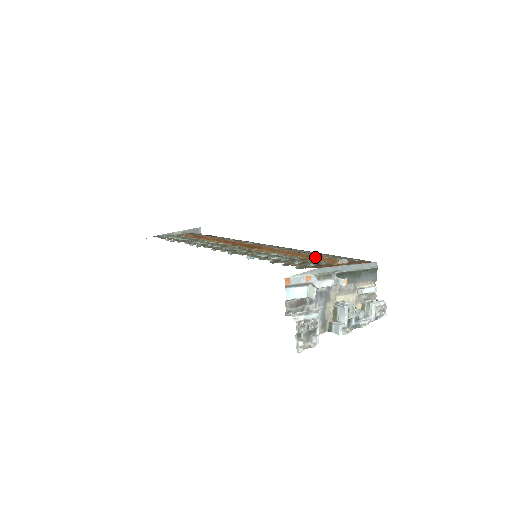
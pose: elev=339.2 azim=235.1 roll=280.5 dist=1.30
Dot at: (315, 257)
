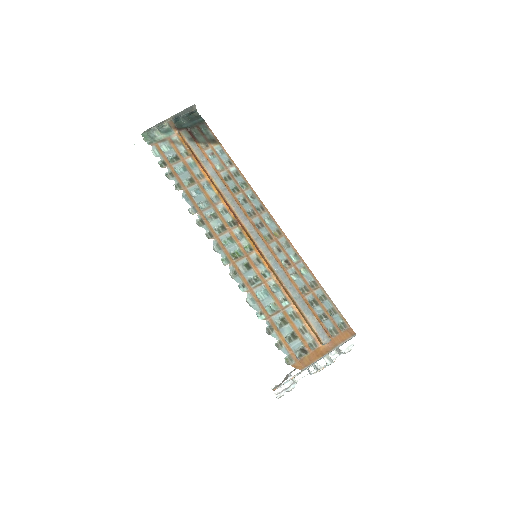
Dot at: (306, 321)
